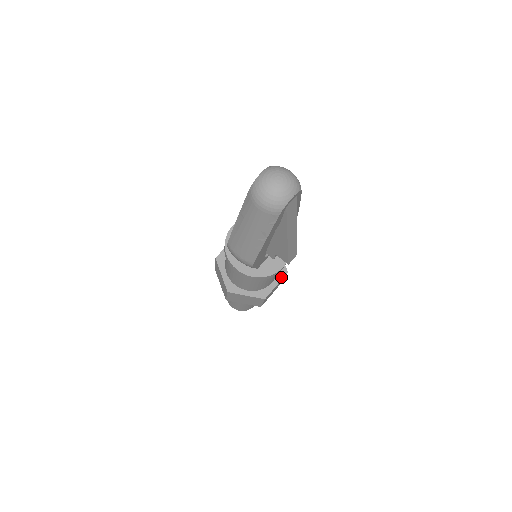
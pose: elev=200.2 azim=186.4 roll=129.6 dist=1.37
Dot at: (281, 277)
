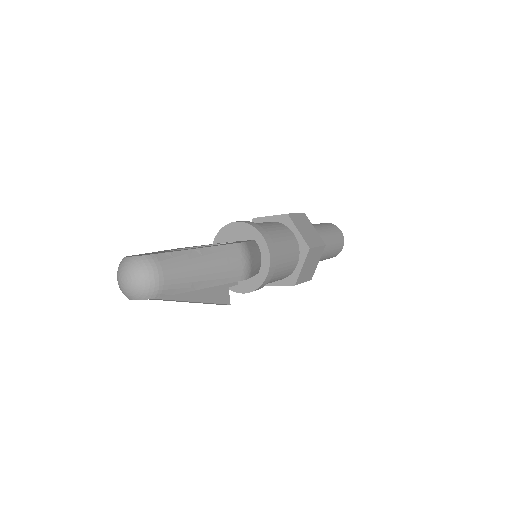
Dot at: (286, 283)
